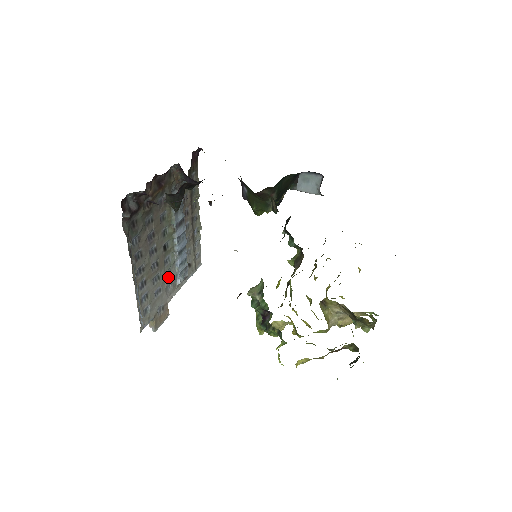
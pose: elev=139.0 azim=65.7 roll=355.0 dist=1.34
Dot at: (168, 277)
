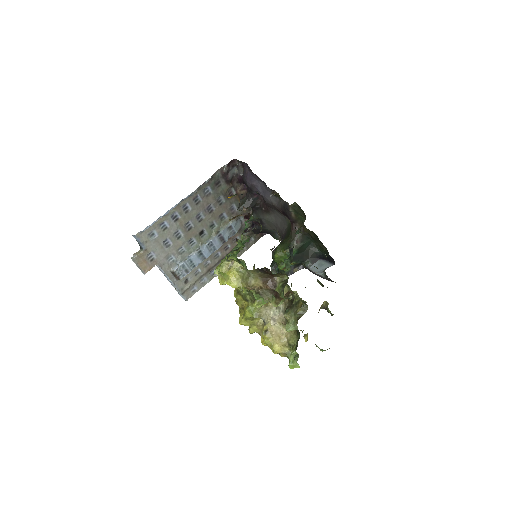
Dot at: (178, 252)
